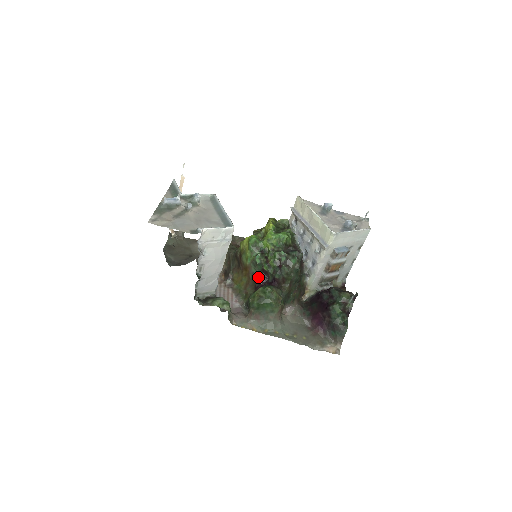
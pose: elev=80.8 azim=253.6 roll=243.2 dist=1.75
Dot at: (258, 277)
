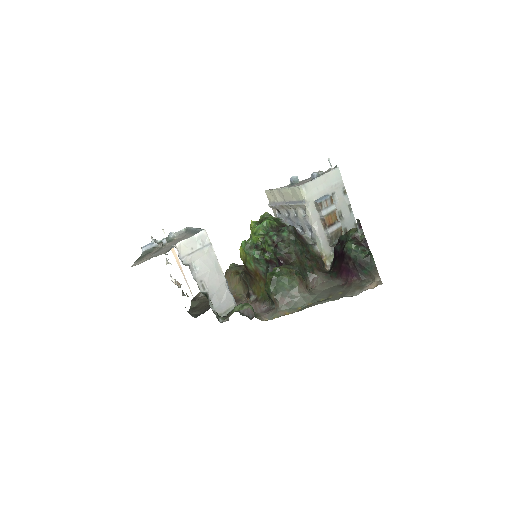
Dot at: (267, 271)
